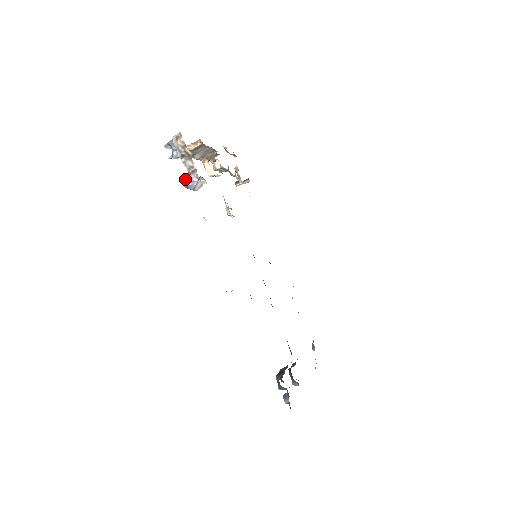
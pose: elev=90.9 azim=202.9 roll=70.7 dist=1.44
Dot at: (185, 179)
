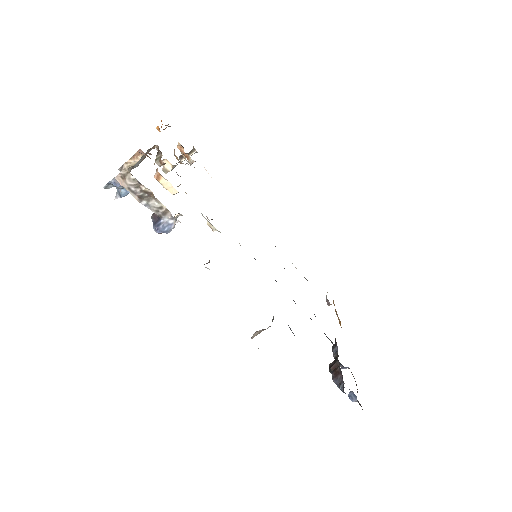
Dot at: (157, 225)
